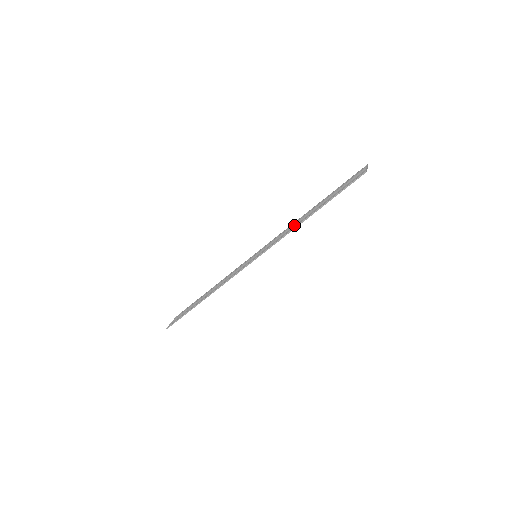
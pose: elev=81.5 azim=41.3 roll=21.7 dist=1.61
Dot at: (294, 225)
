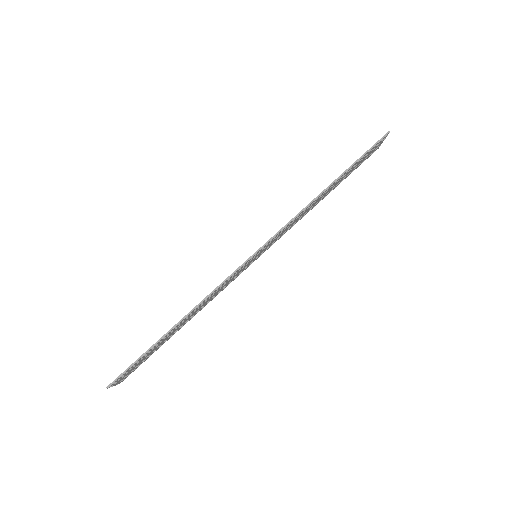
Dot at: occluded
